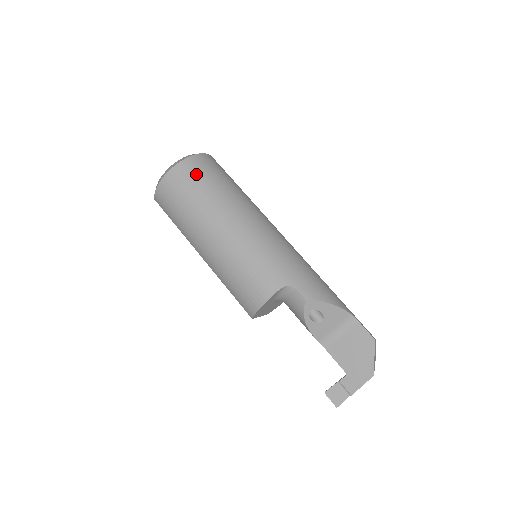
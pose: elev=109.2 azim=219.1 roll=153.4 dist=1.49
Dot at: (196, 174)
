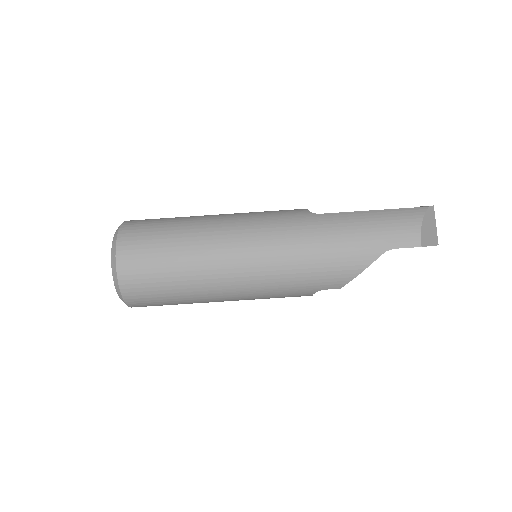
Dot at: (150, 301)
